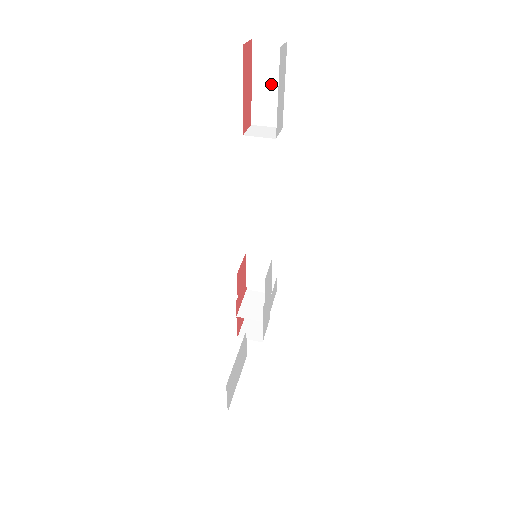
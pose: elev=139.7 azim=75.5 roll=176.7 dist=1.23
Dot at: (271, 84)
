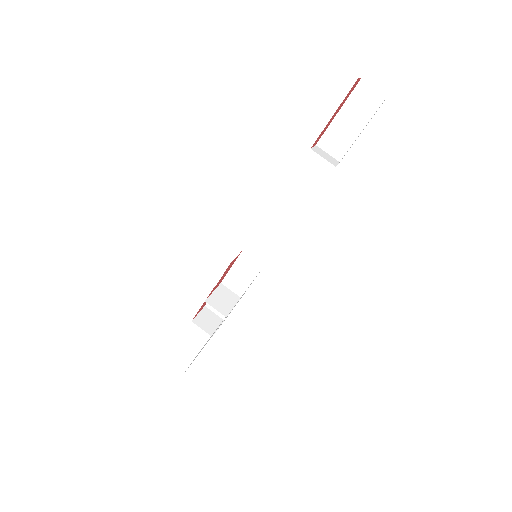
Dot at: (353, 122)
